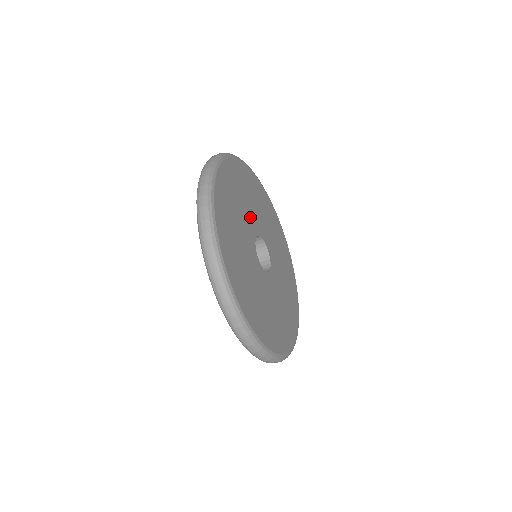
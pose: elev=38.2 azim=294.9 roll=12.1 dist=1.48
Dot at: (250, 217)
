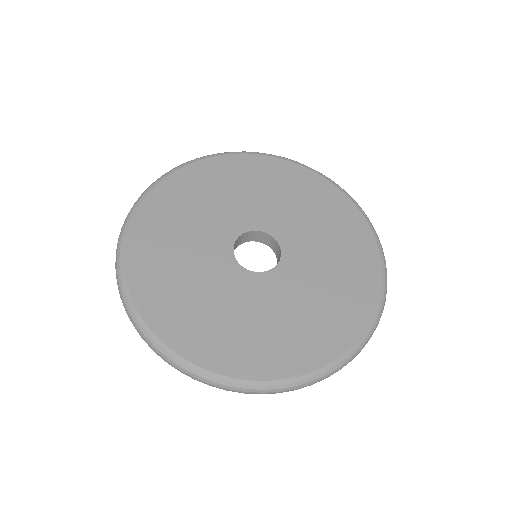
Dot at: (217, 224)
